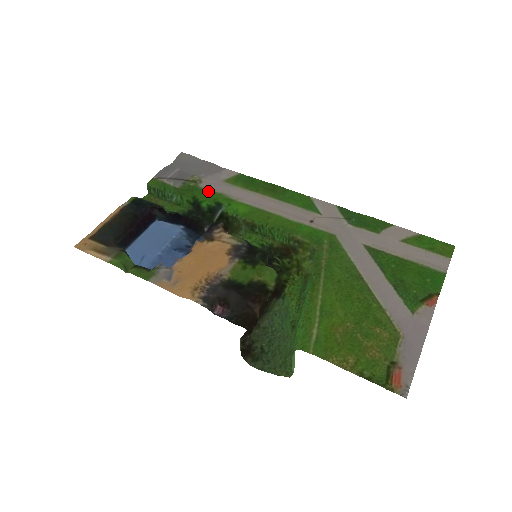
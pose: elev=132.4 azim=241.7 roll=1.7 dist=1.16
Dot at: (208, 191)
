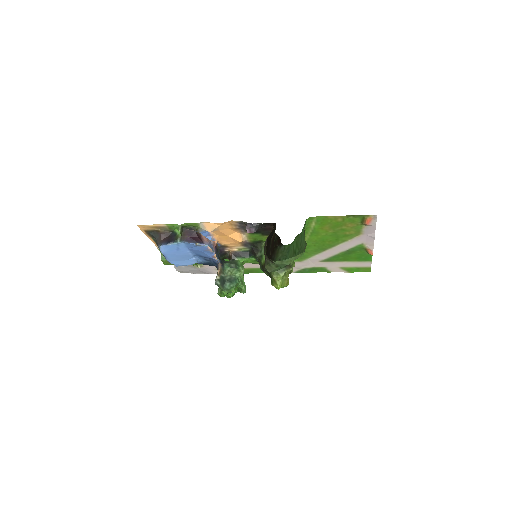
Dot at: occluded
